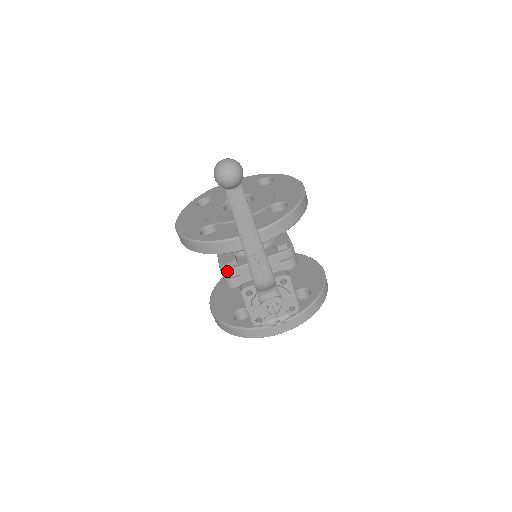
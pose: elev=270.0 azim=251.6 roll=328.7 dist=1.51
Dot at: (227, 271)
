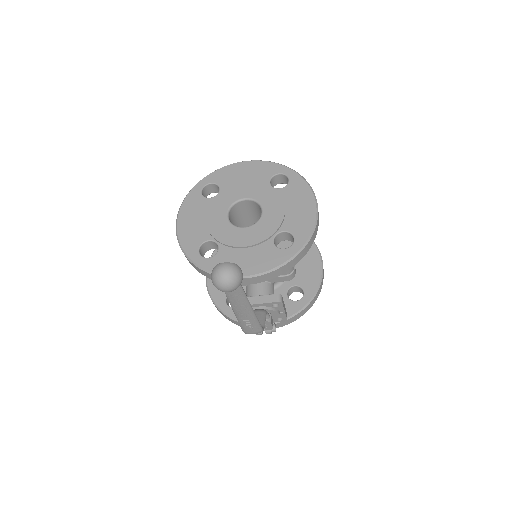
Dot at: occluded
